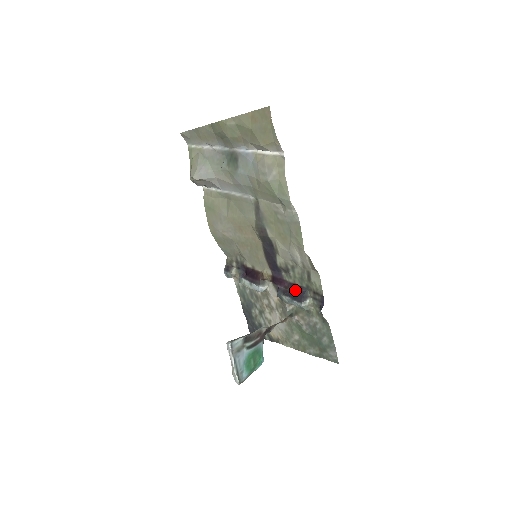
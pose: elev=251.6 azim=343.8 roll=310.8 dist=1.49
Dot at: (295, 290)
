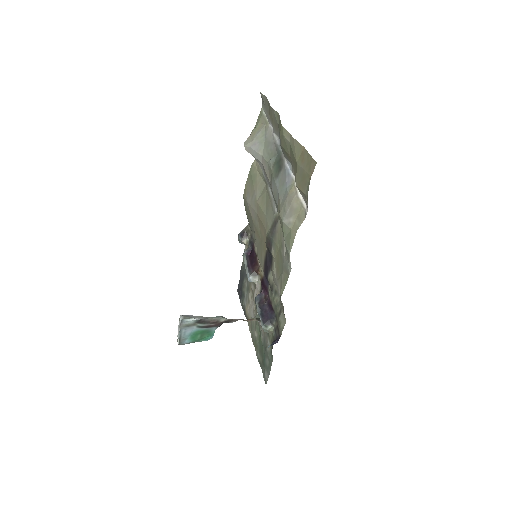
Dot at: (268, 308)
